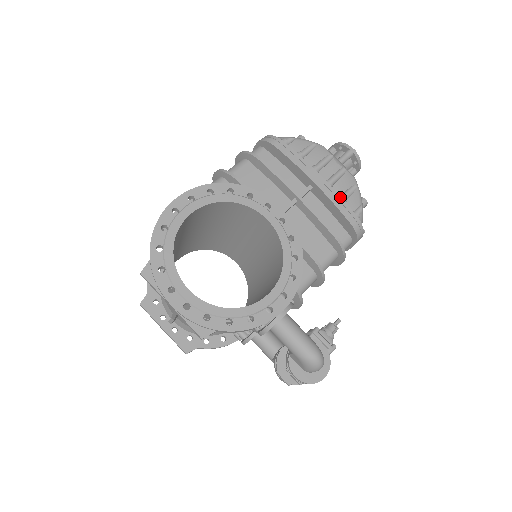
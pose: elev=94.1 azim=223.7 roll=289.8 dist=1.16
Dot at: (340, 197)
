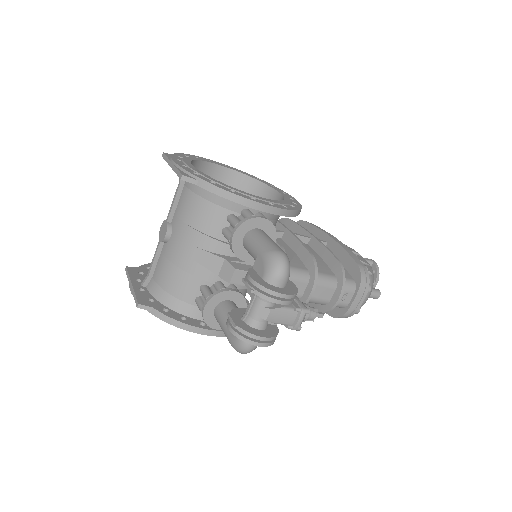
Dot at: (351, 251)
